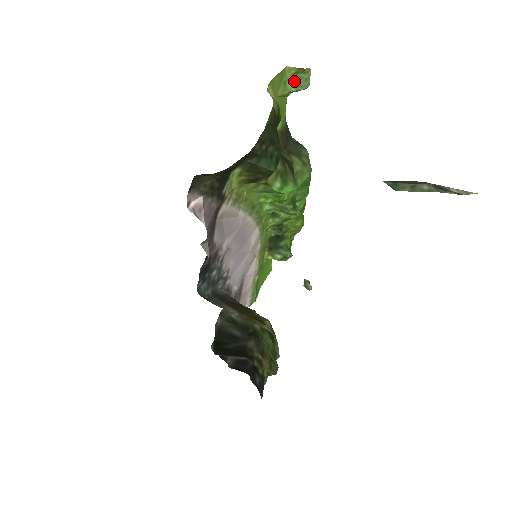
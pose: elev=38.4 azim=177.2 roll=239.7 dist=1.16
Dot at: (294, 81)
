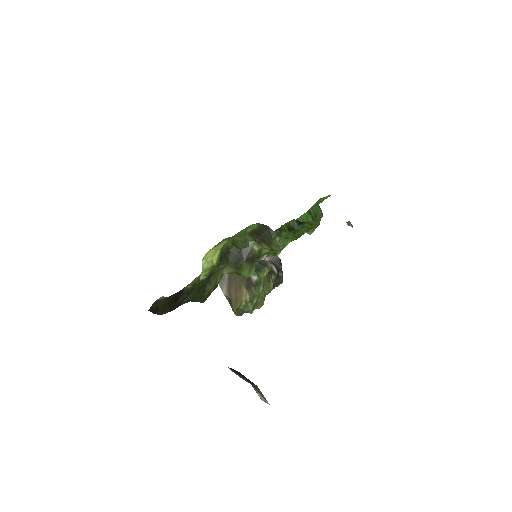
Dot at: (237, 240)
